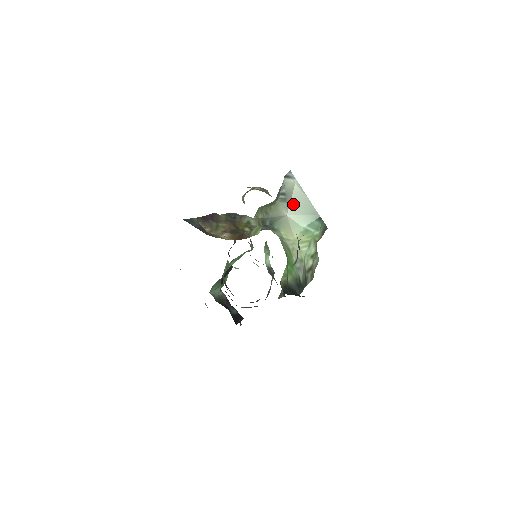
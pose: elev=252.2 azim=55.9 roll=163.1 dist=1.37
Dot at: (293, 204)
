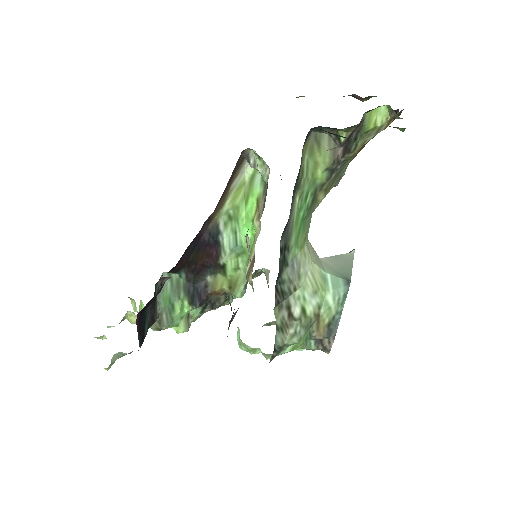
Dot at: (334, 258)
